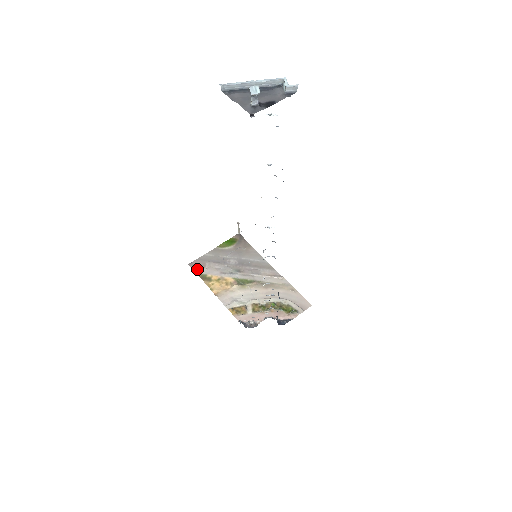
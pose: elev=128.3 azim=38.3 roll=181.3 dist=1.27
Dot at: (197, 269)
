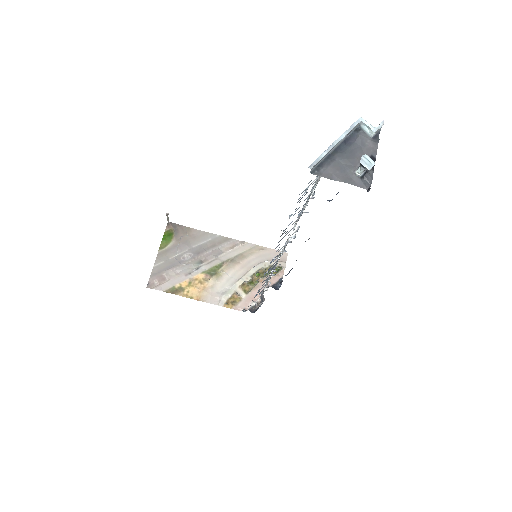
Dot at: (160, 287)
